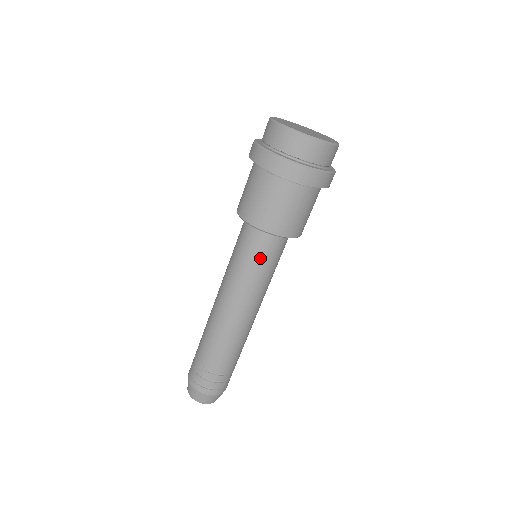
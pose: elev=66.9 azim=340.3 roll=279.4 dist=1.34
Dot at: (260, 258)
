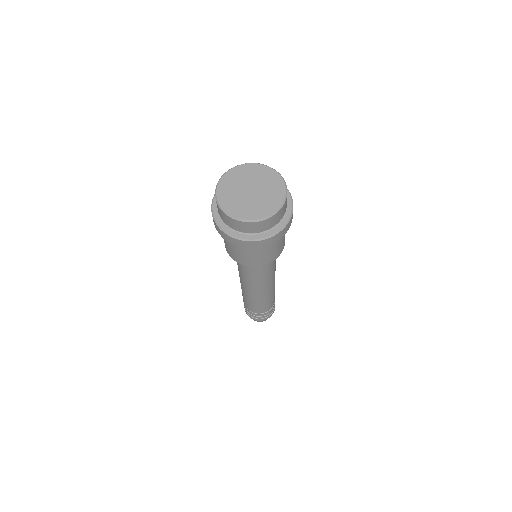
Dot at: (270, 265)
